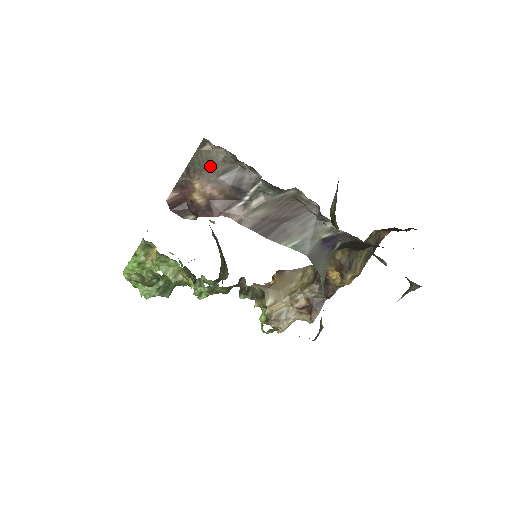
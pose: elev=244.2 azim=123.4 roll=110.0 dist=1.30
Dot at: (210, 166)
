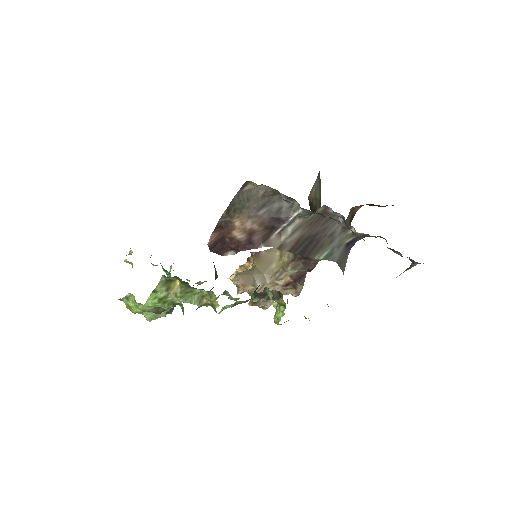
Dot at: (250, 203)
